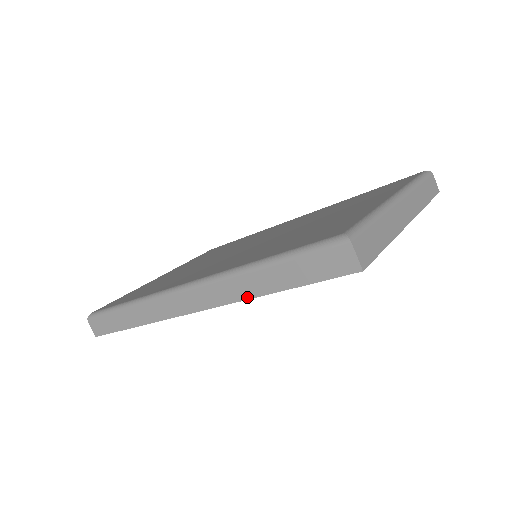
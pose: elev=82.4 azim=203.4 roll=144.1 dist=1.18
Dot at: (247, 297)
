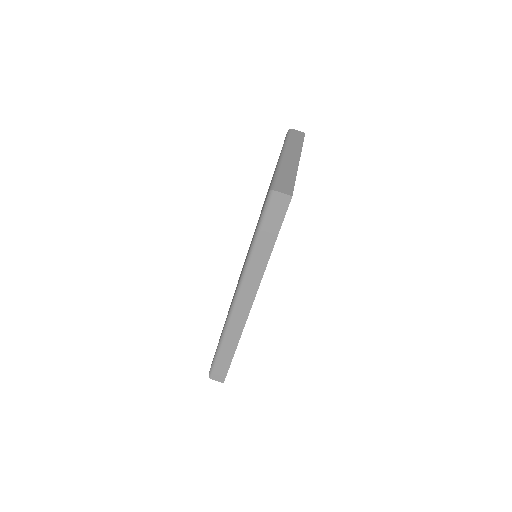
Dot at: (265, 266)
